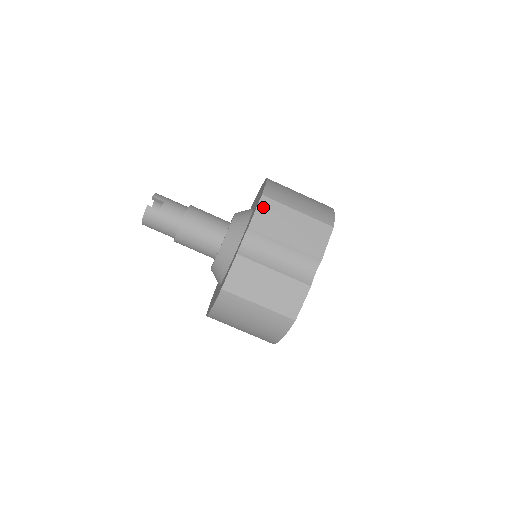
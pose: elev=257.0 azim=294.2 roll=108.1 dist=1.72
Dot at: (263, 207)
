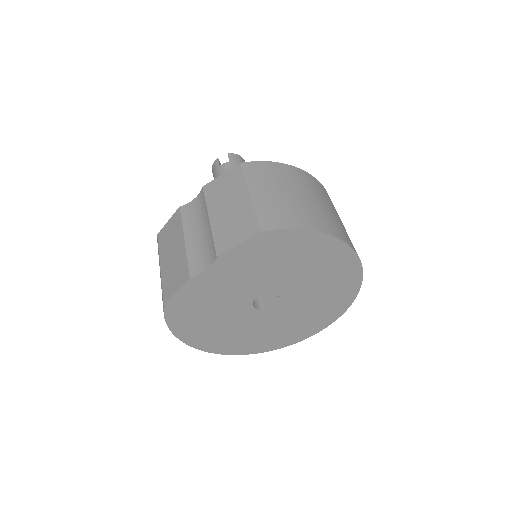
Dot at: (229, 175)
